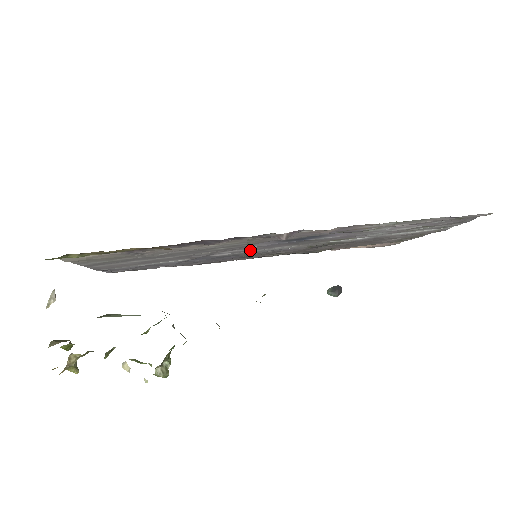
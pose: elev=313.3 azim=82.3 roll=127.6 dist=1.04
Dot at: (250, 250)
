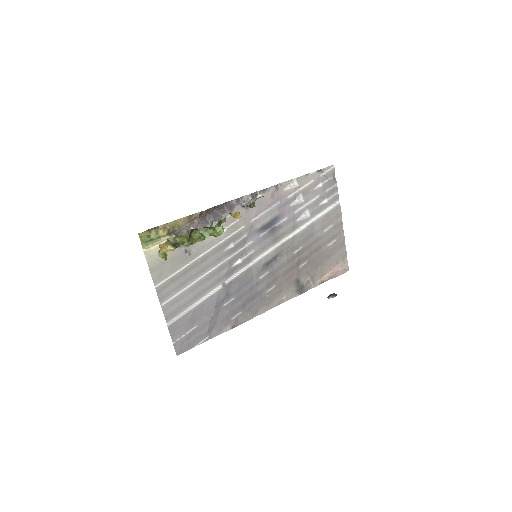
Dot at: (251, 258)
